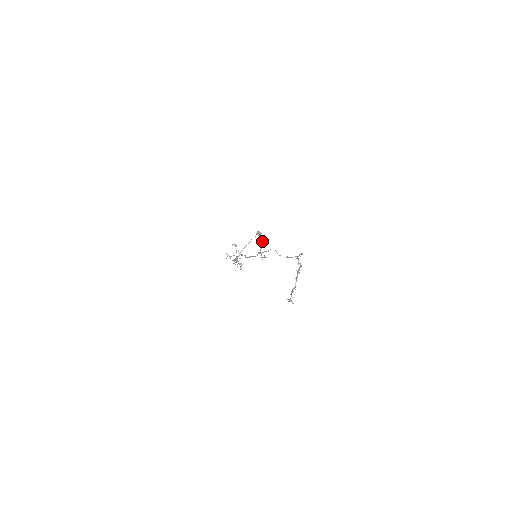
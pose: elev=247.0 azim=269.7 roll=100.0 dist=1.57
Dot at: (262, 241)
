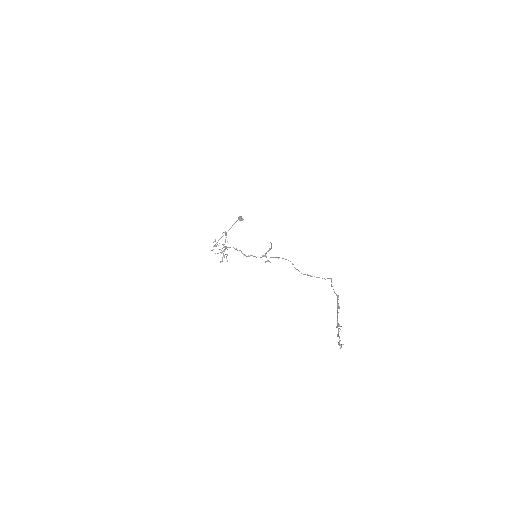
Dot at: (271, 244)
